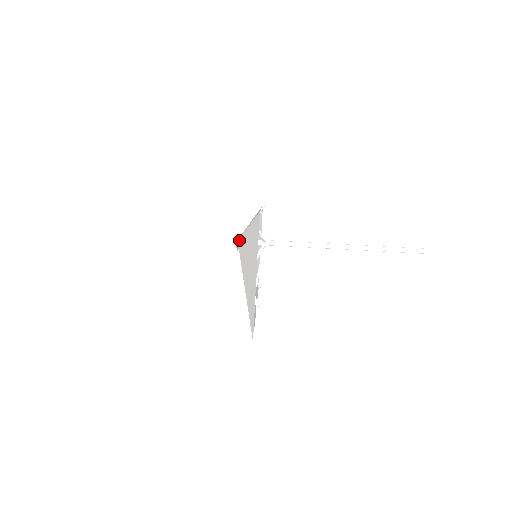
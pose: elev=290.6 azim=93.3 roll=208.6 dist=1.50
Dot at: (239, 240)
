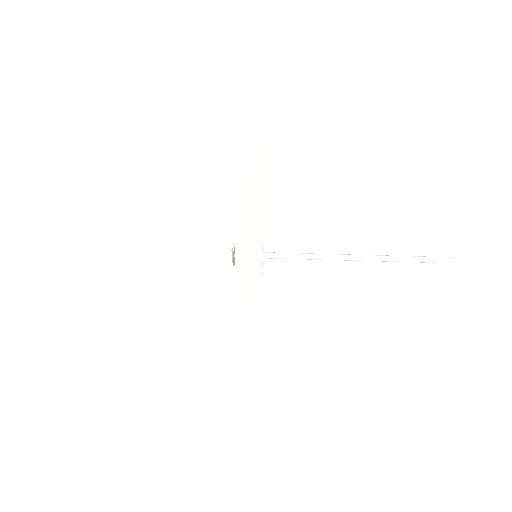
Dot at: occluded
